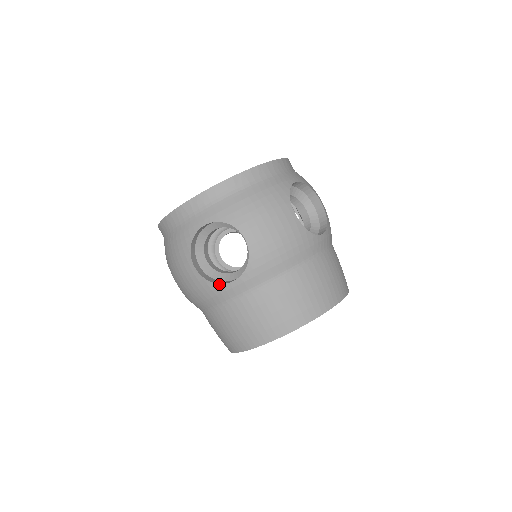
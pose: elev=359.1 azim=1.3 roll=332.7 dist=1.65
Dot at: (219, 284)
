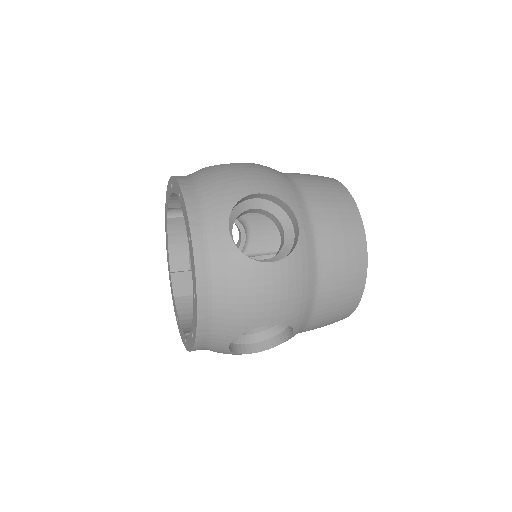
Dot at: occluded
